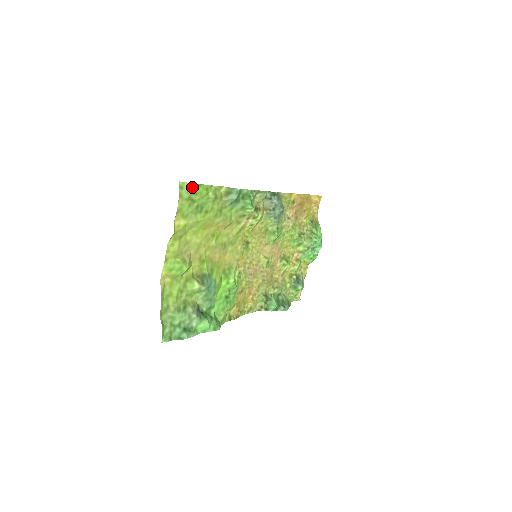
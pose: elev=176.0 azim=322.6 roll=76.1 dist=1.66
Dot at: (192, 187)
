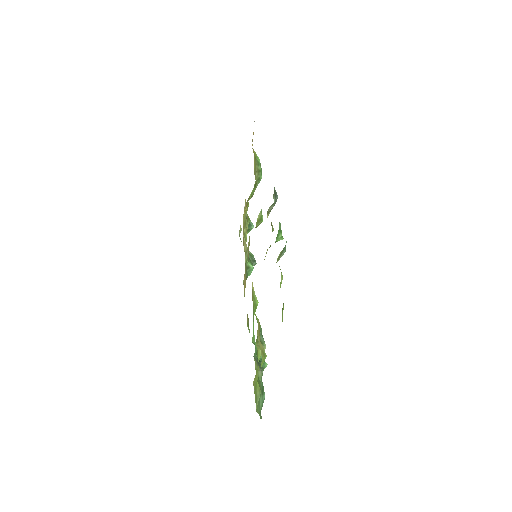
Dot at: occluded
